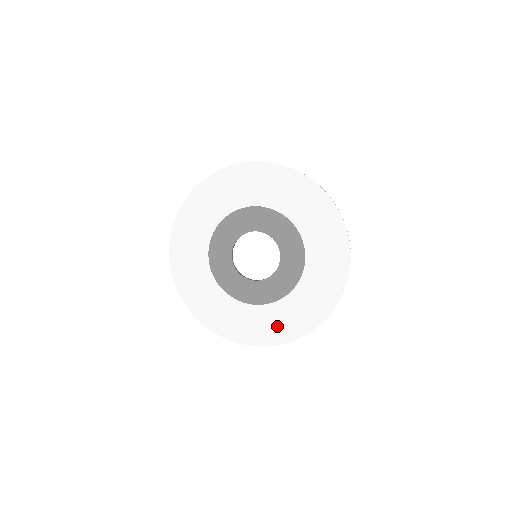
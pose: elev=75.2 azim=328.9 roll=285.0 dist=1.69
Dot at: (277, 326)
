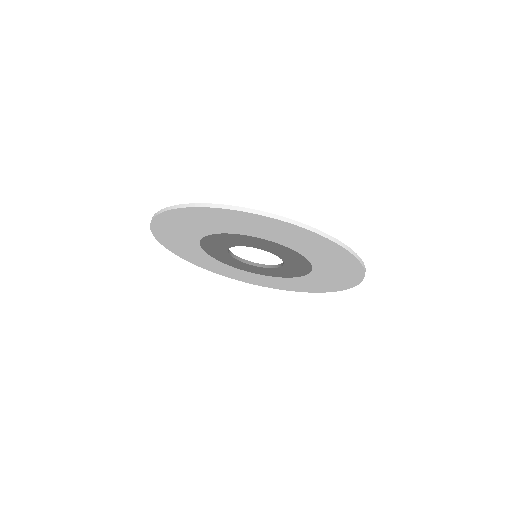
Dot at: (323, 285)
